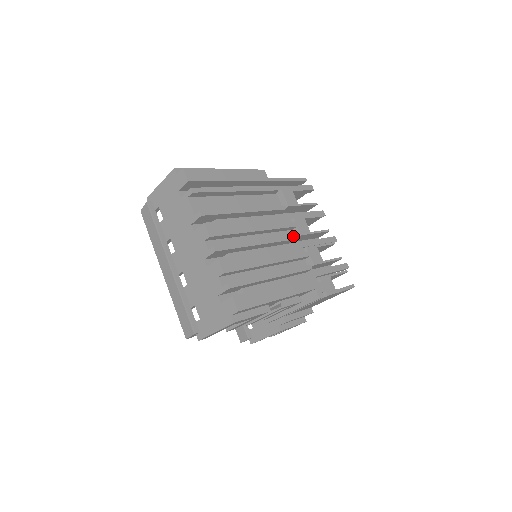
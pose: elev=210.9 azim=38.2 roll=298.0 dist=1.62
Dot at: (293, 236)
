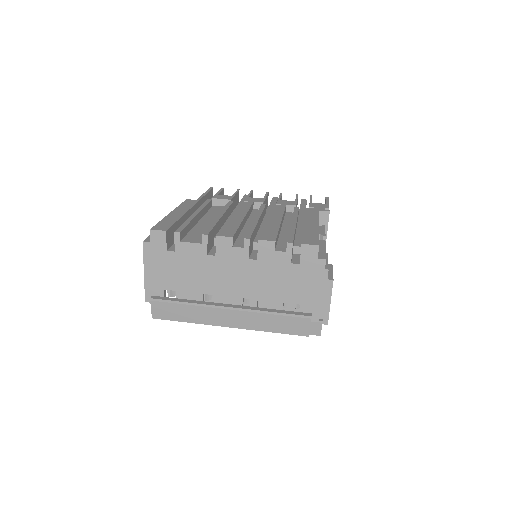
Dot at: (261, 206)
